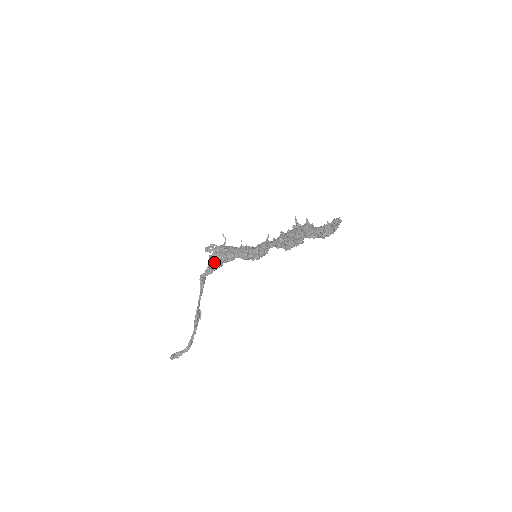
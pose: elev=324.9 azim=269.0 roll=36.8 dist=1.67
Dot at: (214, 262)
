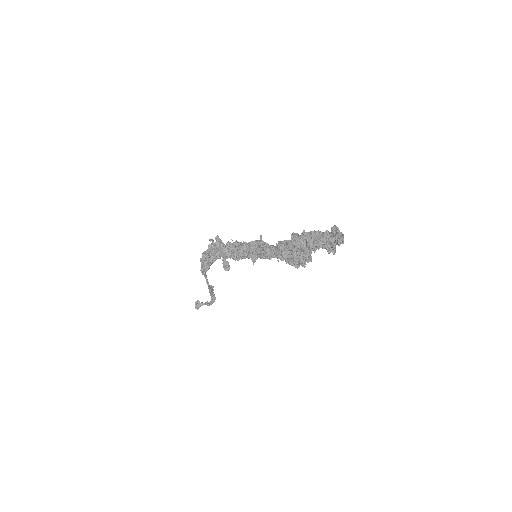
Dot at: (211, 261)
